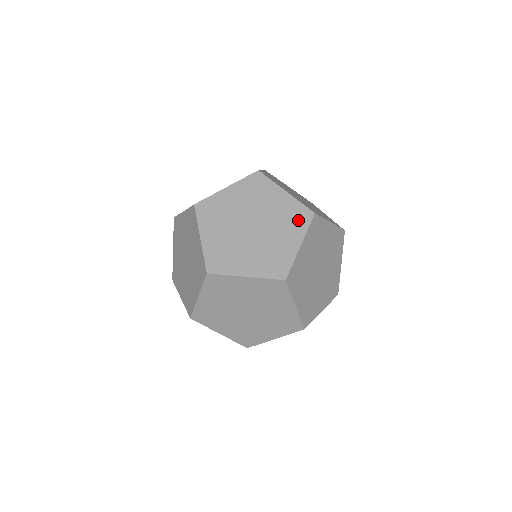
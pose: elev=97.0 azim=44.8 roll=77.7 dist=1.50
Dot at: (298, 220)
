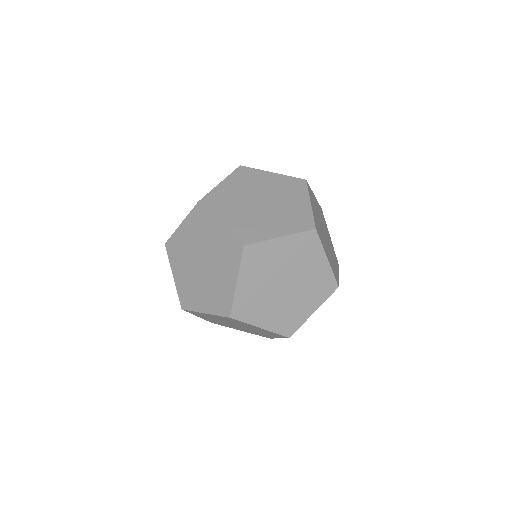
Dot at: (296, 187)
